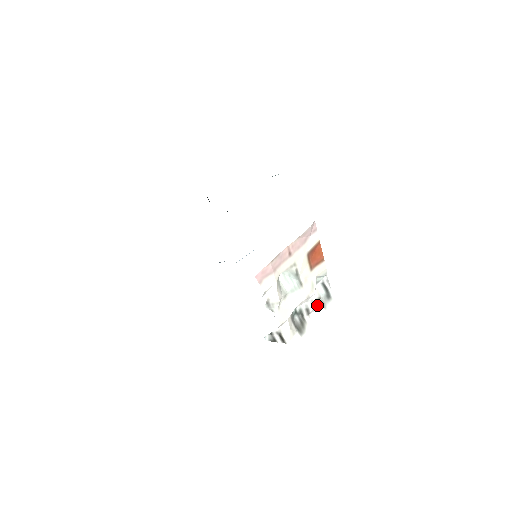
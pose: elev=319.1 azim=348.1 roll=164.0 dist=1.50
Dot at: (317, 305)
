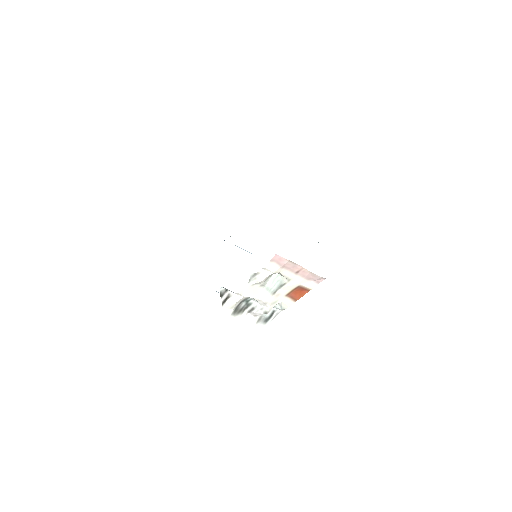
Dot at: (259, 314)
